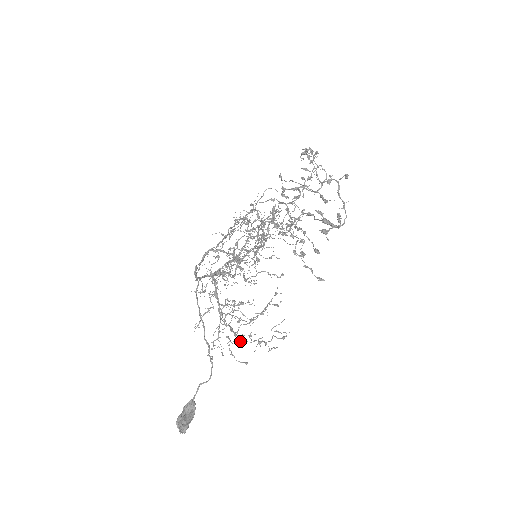
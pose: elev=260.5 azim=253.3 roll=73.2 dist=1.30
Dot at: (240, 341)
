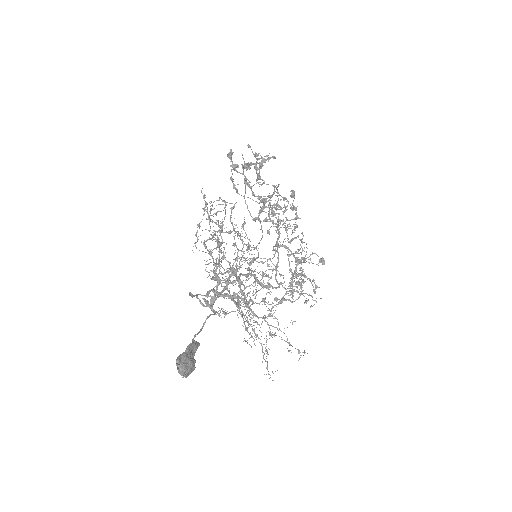
Dot at: occluded
